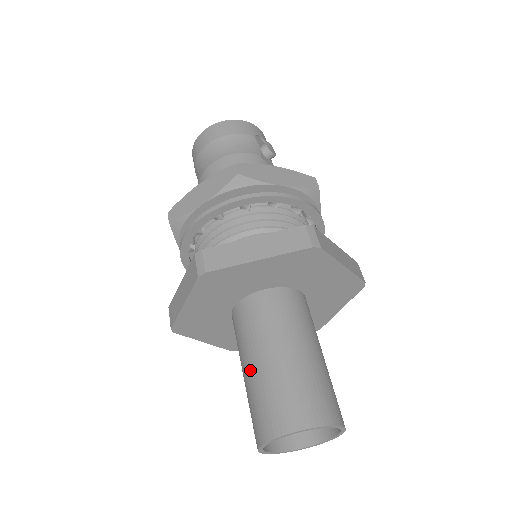
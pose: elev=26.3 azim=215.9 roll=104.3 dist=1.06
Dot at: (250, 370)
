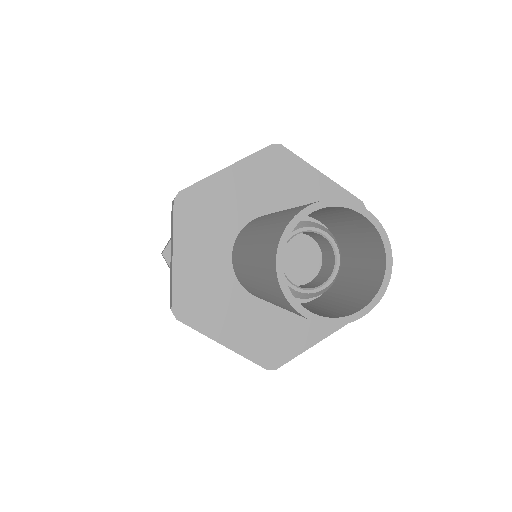
Dot at: (251, 250)
